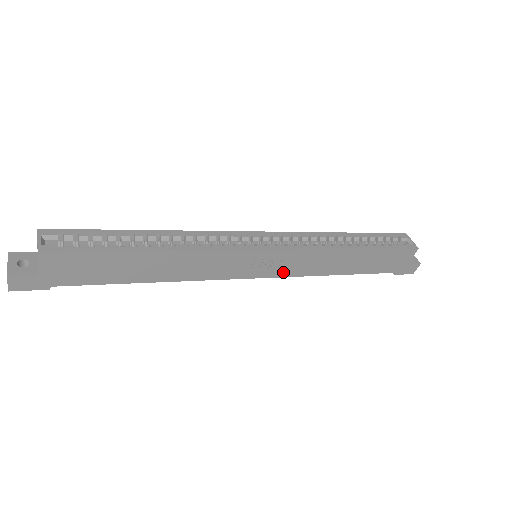
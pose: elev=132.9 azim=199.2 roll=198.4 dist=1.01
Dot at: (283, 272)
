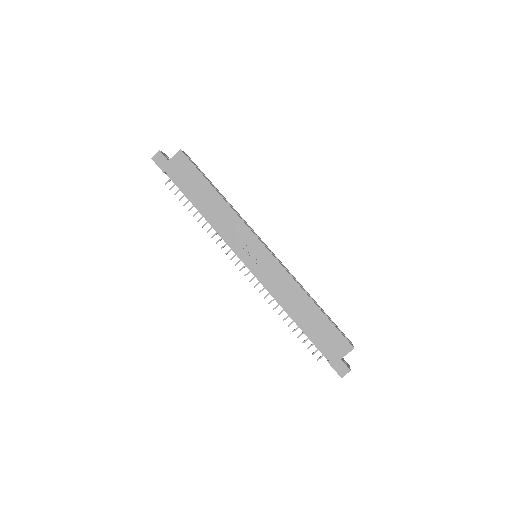
Dot at: (263, 276)
